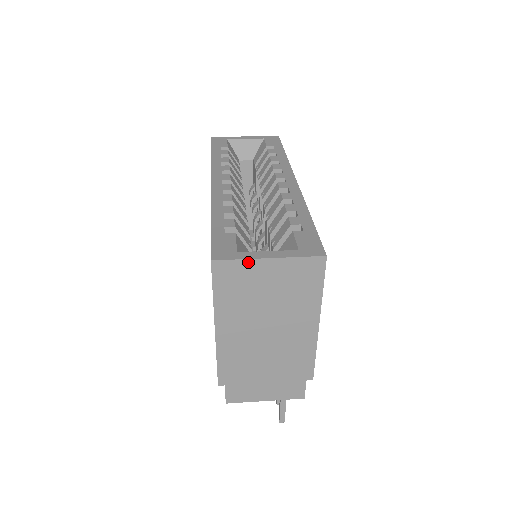
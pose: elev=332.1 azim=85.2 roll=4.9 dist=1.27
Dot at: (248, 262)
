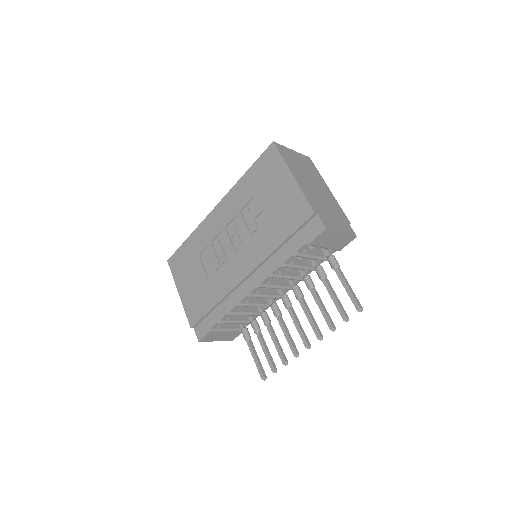
Dot at: (286, 148)
